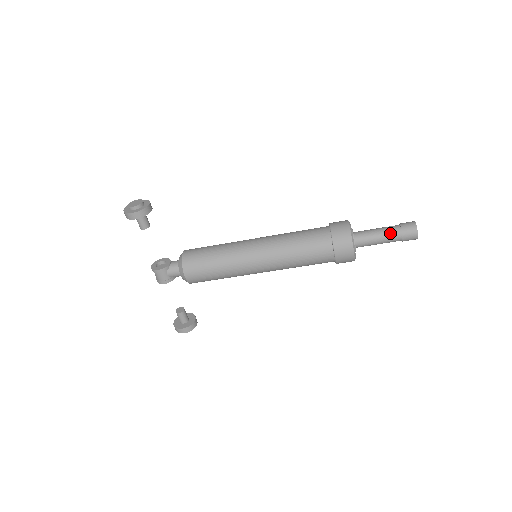
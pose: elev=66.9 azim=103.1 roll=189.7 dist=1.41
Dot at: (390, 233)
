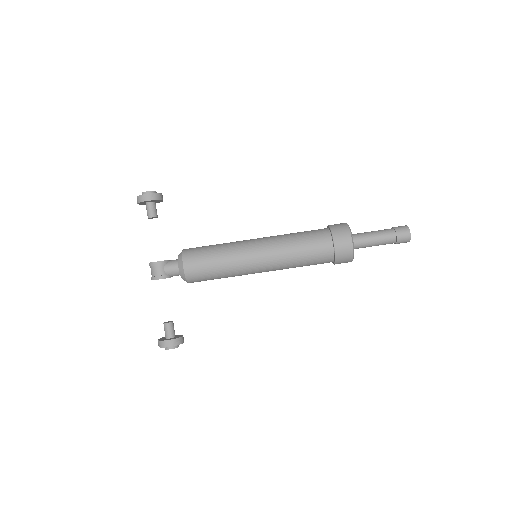
Dot at: (384, 232)
